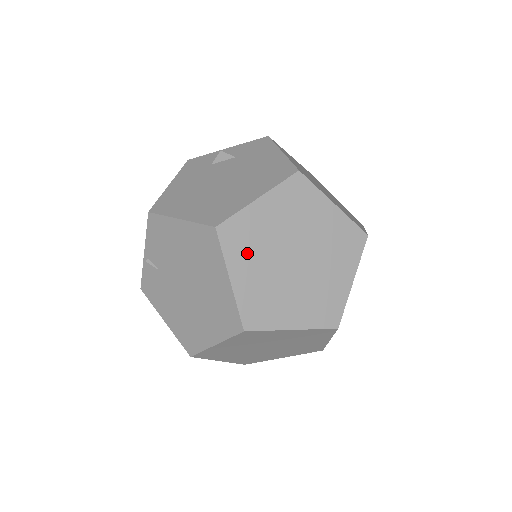
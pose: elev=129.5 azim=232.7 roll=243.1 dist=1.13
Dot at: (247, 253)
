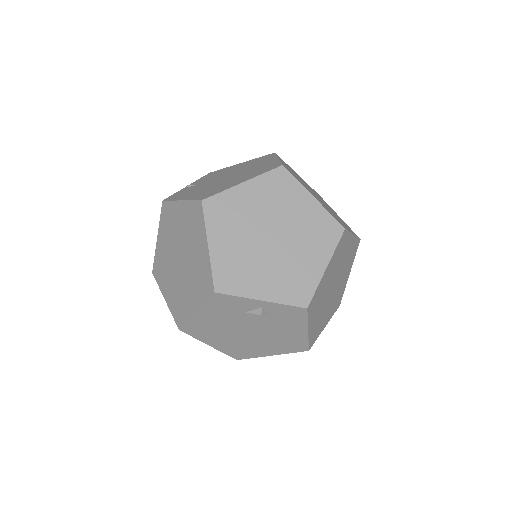
Dot at: (289, 168)
